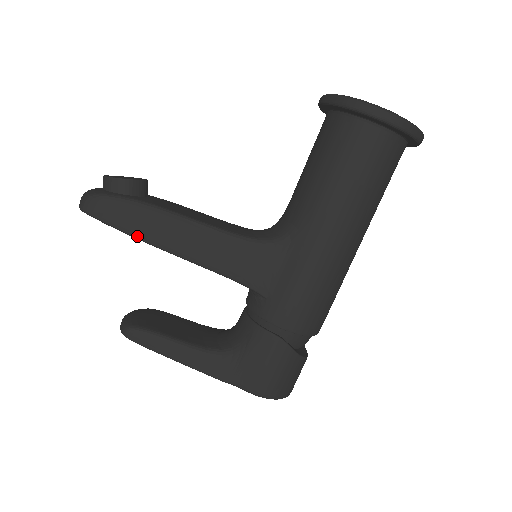
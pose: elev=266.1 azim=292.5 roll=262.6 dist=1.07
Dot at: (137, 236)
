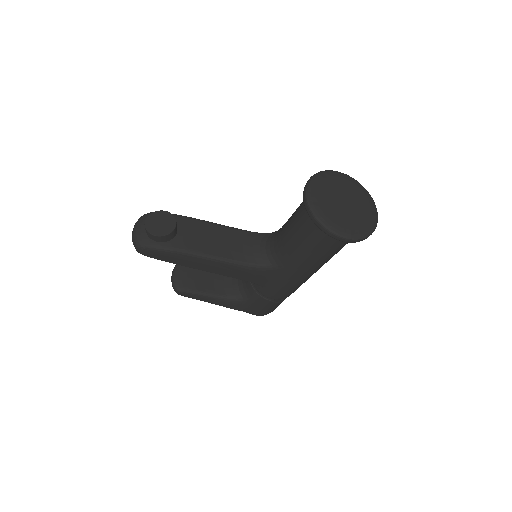
Dot at: (177, 264)
